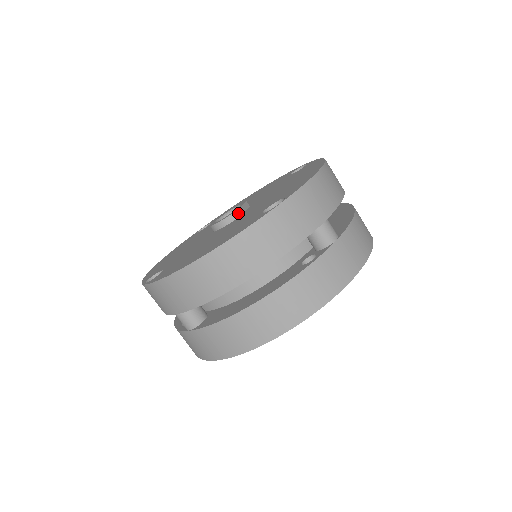
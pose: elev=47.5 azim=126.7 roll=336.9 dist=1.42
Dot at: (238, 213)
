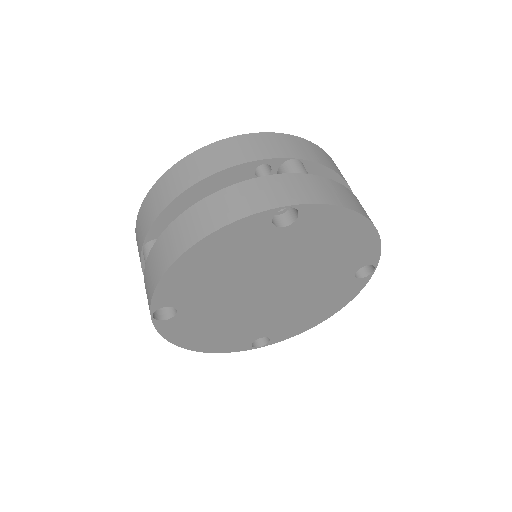
Dot at: occluded
